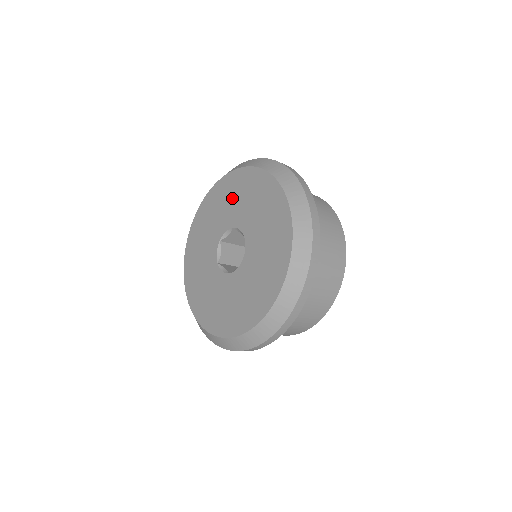
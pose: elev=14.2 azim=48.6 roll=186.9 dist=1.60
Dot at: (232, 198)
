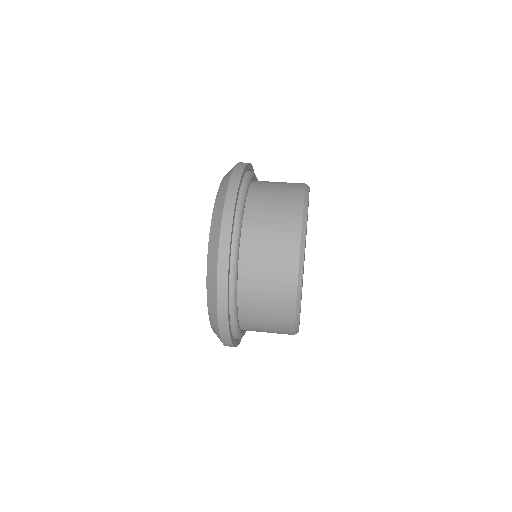
Dot at: occluded
